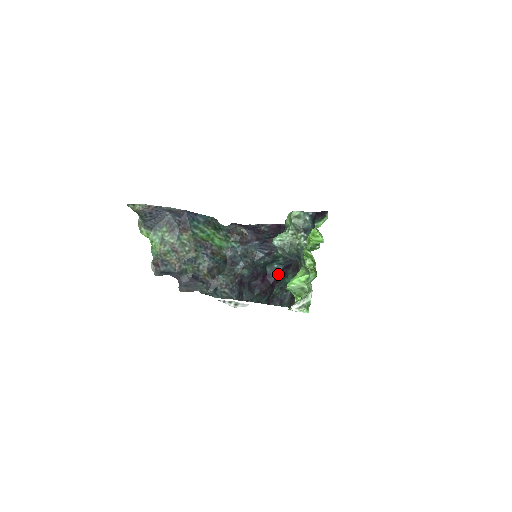
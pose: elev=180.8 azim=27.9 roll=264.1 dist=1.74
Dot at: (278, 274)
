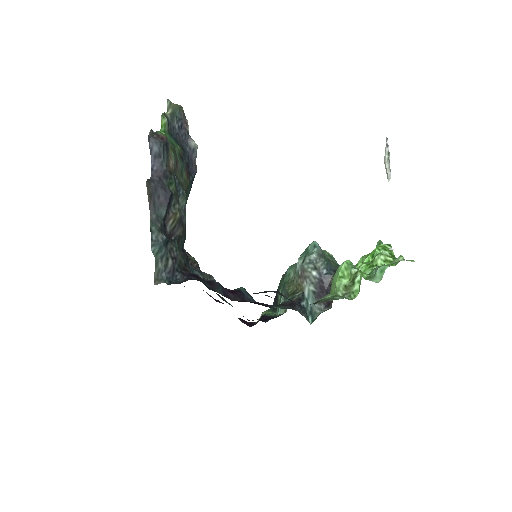
Dot at: (254, 302)
